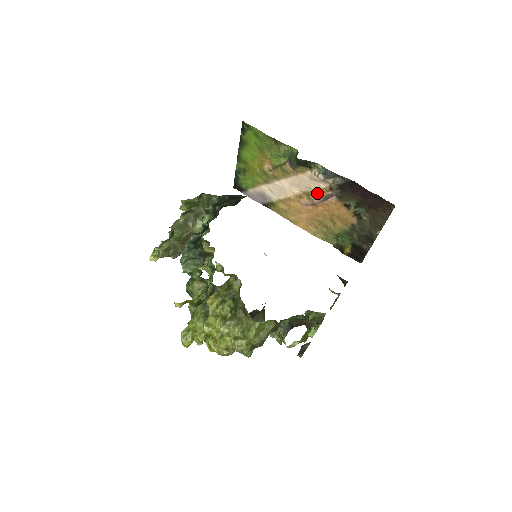
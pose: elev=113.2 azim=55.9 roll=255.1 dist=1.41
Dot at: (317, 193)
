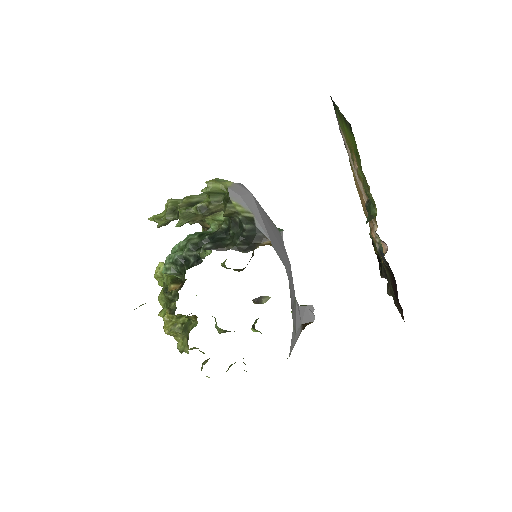
Dot at: (373, 233)
